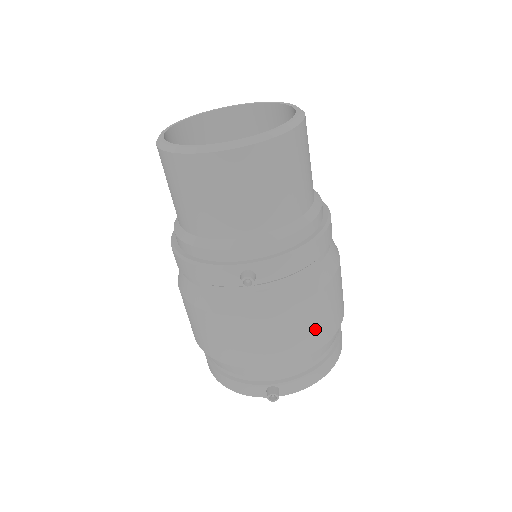
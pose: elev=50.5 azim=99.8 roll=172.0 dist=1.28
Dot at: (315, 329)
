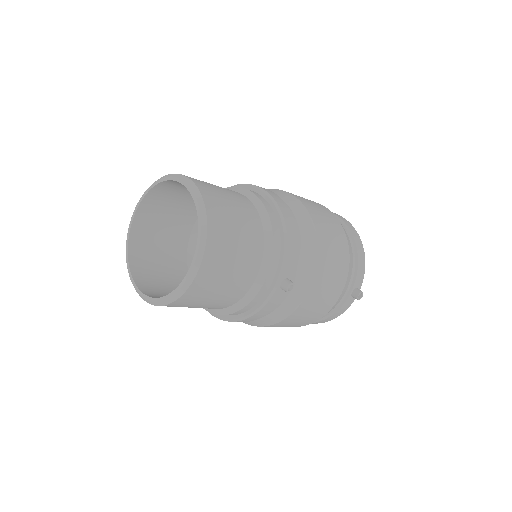
Dot at: (337, 246)
